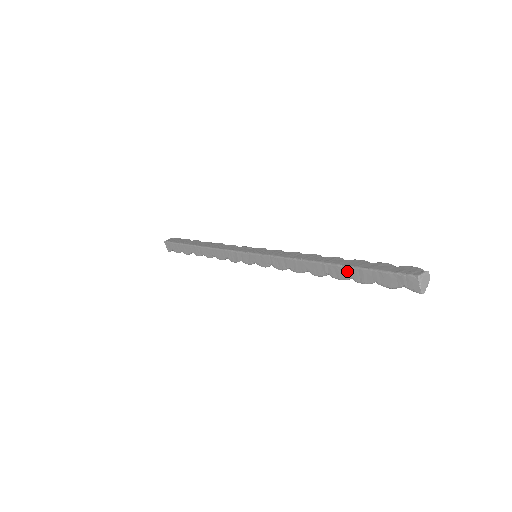
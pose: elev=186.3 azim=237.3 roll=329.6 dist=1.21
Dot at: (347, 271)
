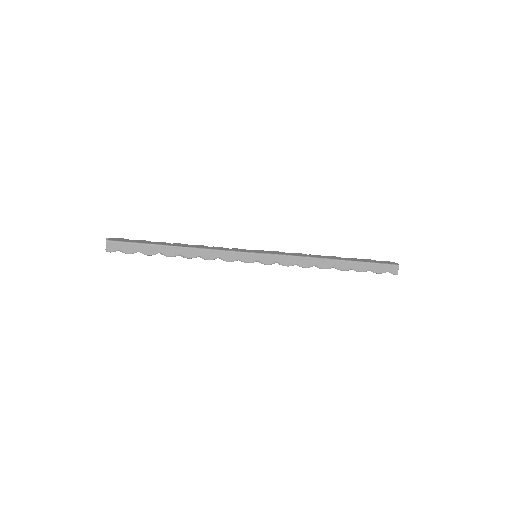
Dot at: (352, 264)
